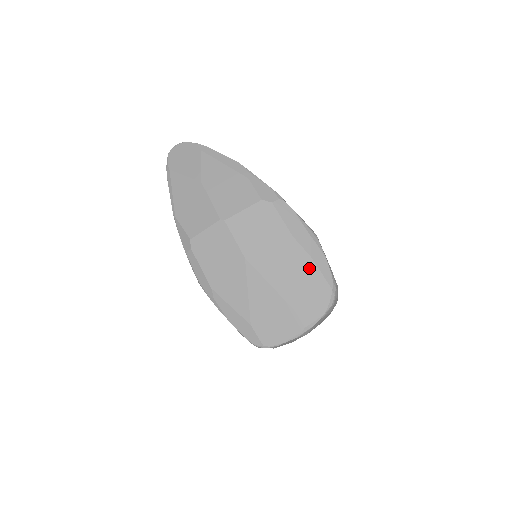
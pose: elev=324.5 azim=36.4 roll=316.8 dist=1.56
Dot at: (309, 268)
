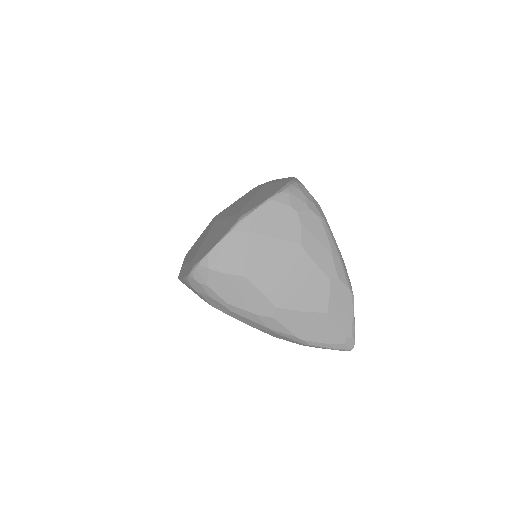
Dot at: (270, 187)
